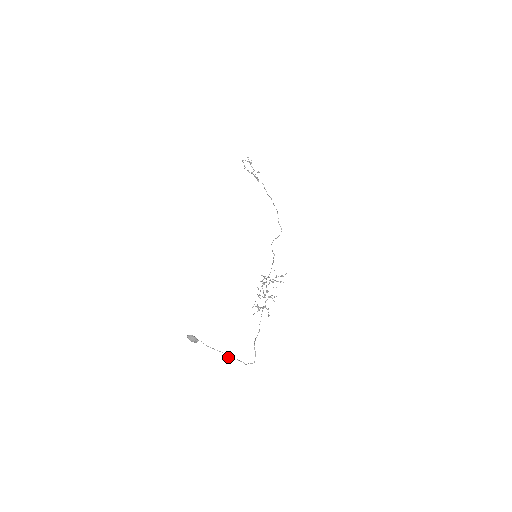
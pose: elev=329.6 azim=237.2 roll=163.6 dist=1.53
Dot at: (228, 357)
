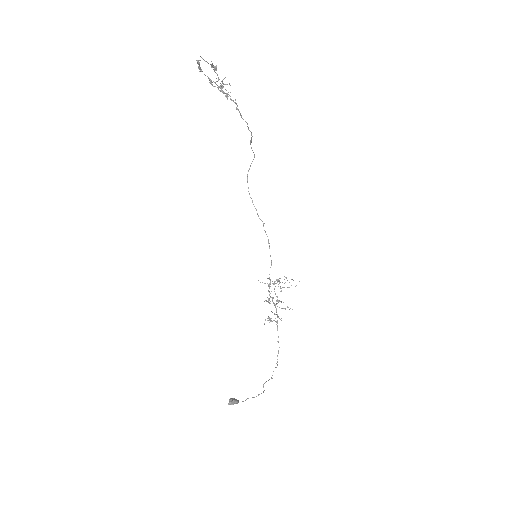
Dot at: occluded
